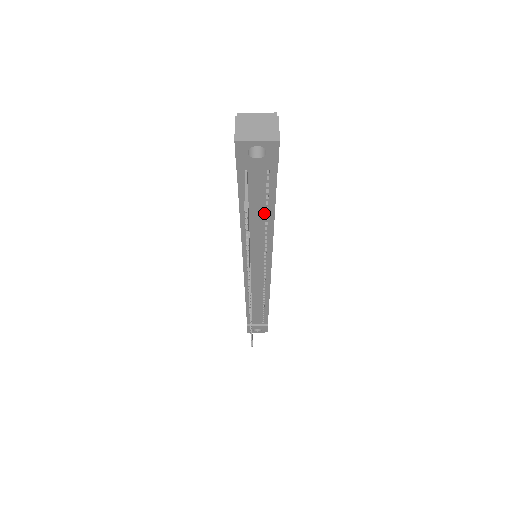
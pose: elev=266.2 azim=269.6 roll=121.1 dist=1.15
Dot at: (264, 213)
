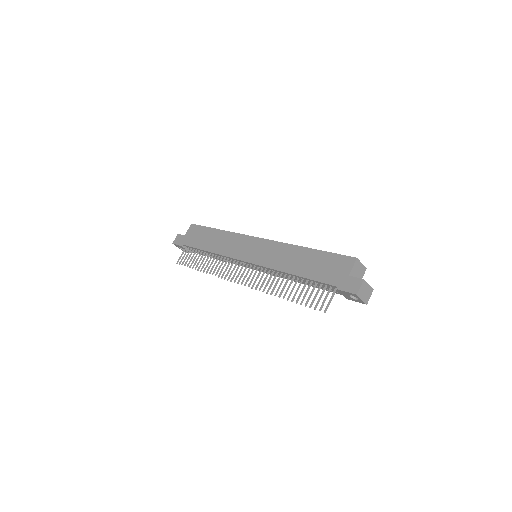
Dot at: (308, 283)
